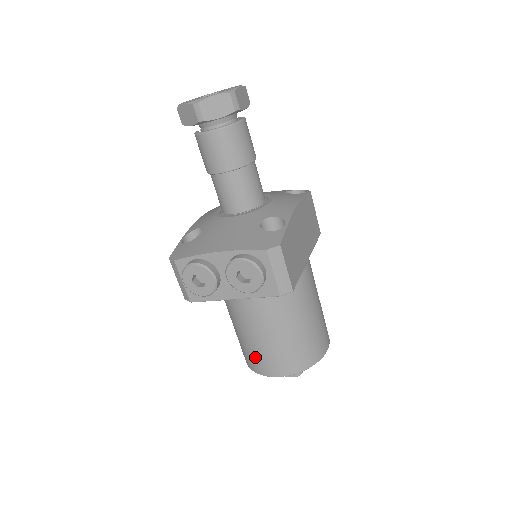
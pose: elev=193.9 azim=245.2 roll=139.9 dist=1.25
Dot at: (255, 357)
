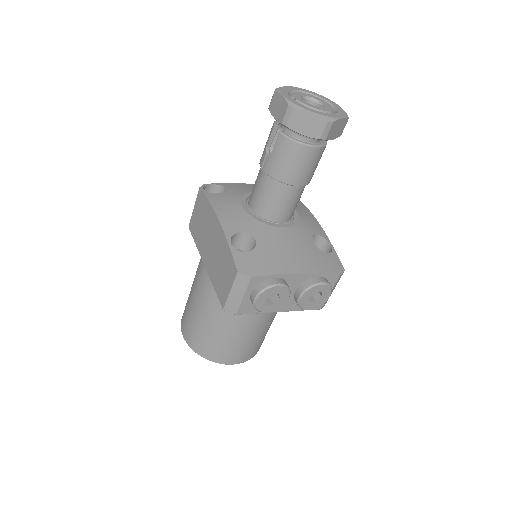
Dot at: (227, 350)
